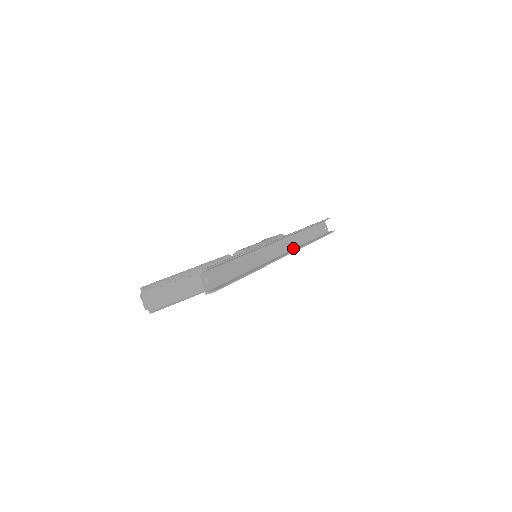
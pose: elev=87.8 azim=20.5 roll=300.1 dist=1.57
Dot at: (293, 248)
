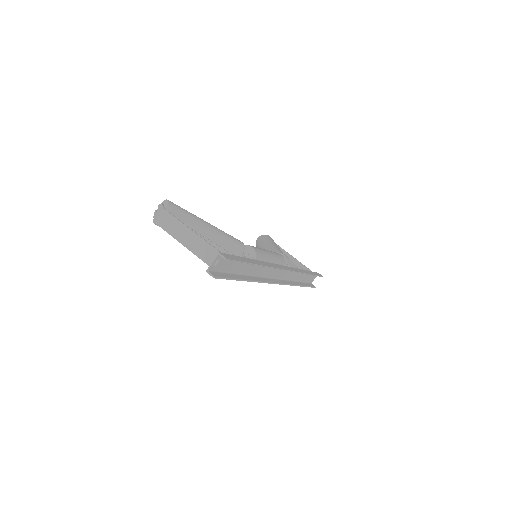
Dot at: (283, 278)
